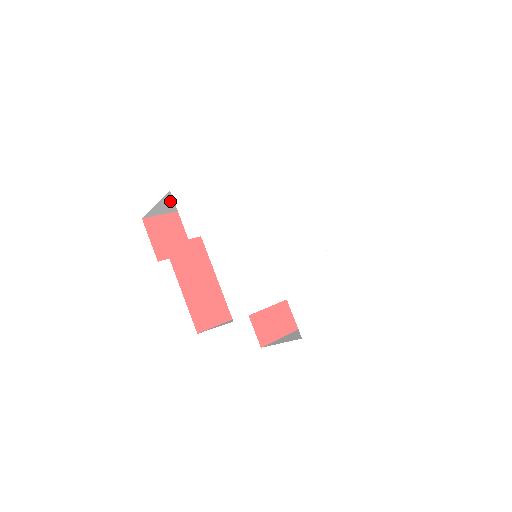
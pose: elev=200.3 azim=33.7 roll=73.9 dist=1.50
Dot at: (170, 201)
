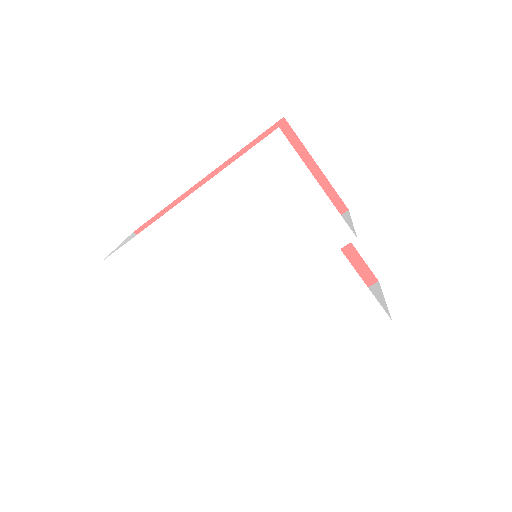
Dot at: occluded
